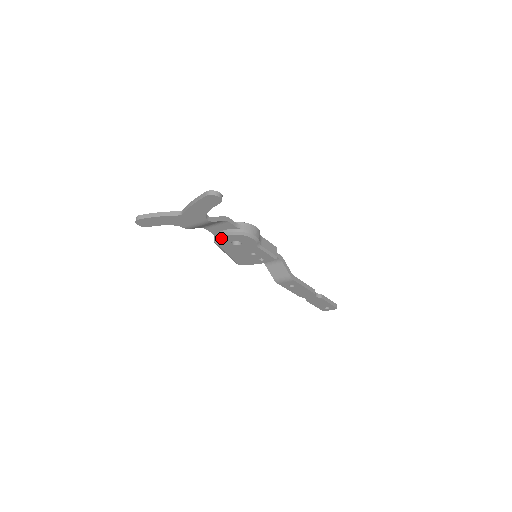
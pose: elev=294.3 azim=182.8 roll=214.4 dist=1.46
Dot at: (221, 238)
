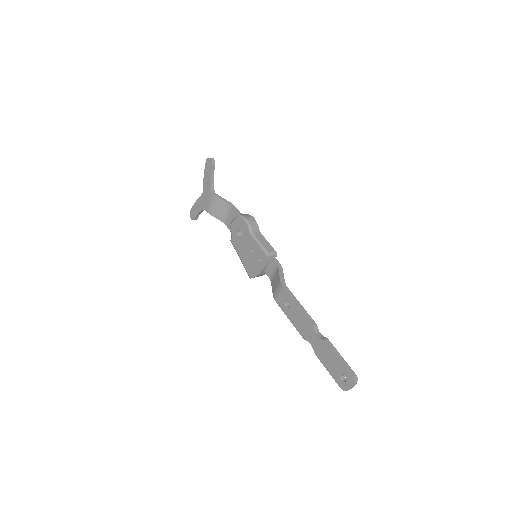
Dot at: (231, 230)
